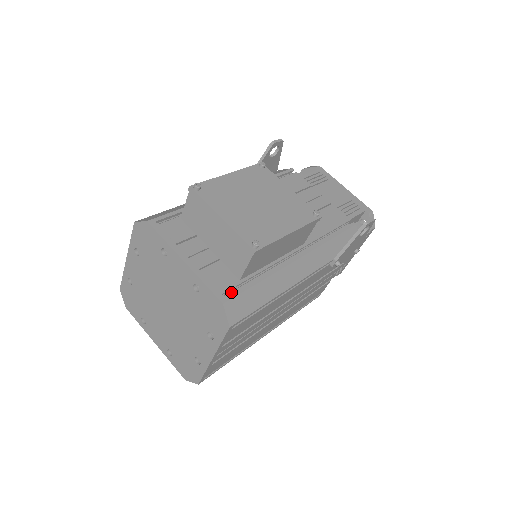
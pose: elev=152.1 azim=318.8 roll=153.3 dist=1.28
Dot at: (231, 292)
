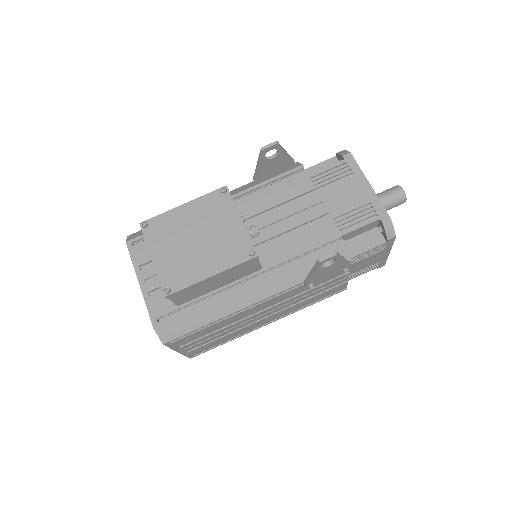
Dot at: (170, 315)
